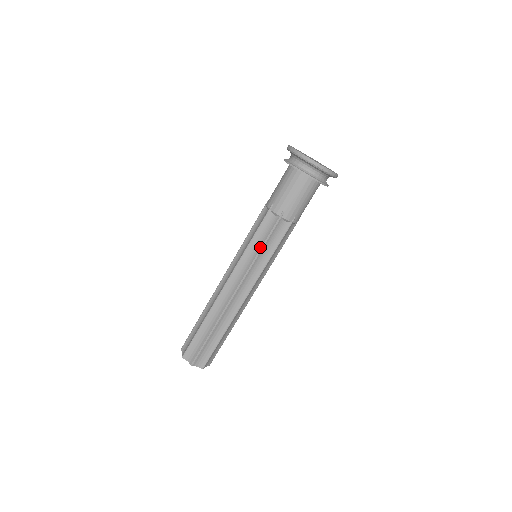
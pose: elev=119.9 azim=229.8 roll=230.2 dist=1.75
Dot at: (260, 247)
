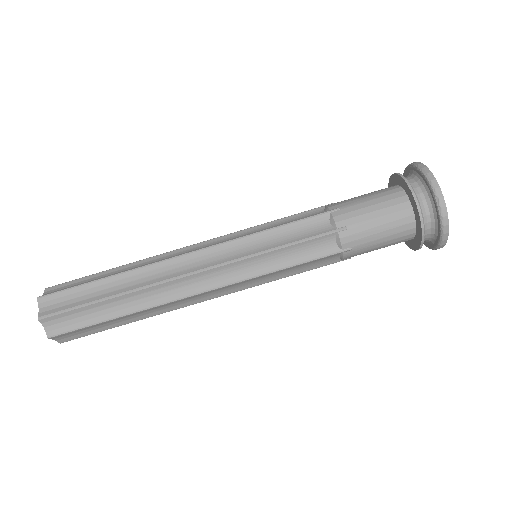
Dot at: (278, 245)
